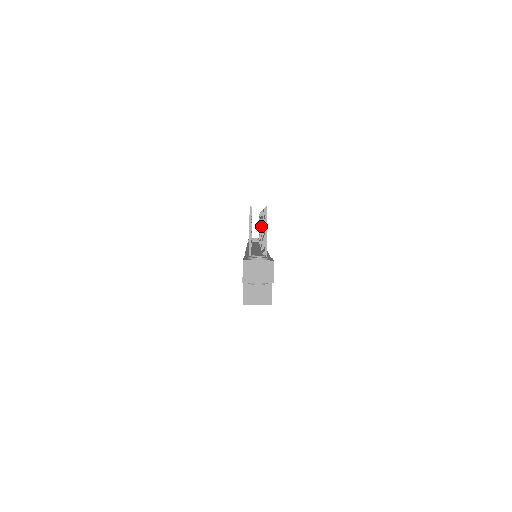
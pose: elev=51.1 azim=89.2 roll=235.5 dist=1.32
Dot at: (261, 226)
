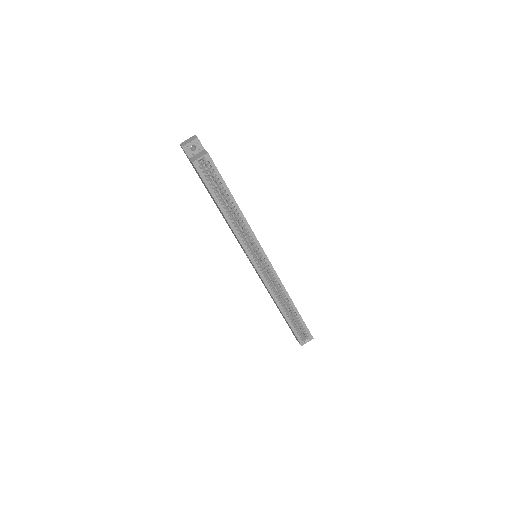
Dot at: occluded
